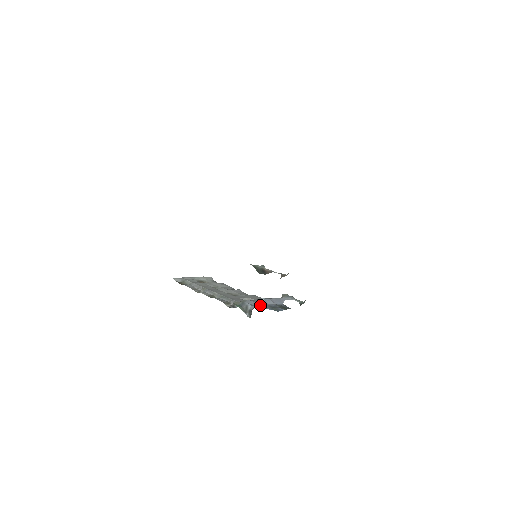
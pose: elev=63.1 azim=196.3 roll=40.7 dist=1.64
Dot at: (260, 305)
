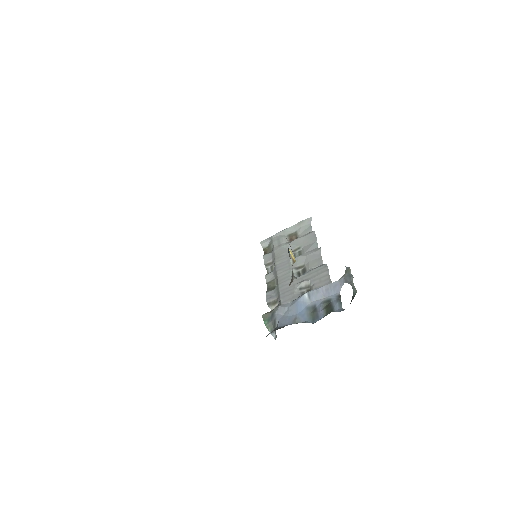
Dot at: (293, 313)
